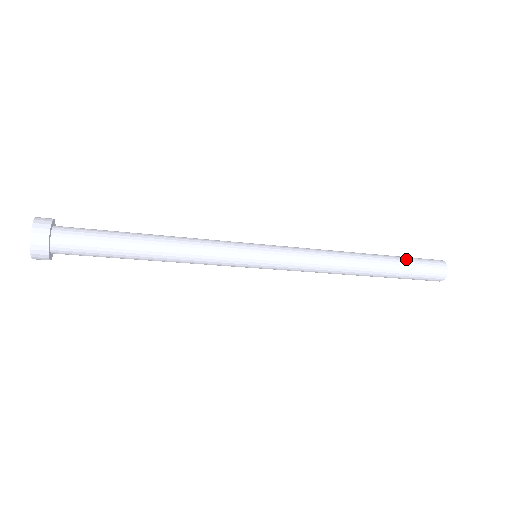
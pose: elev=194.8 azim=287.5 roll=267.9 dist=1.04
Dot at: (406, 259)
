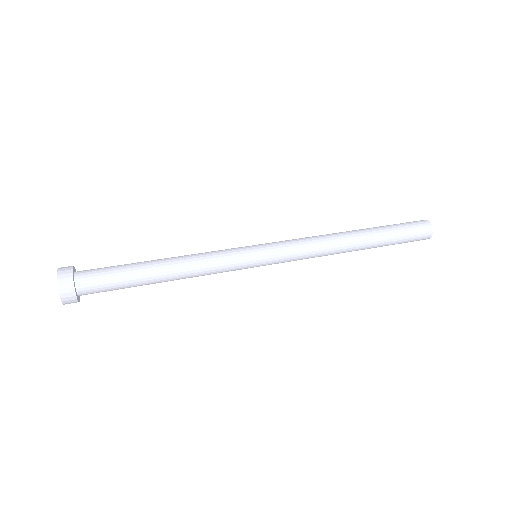
Dot at: (395, 234)
